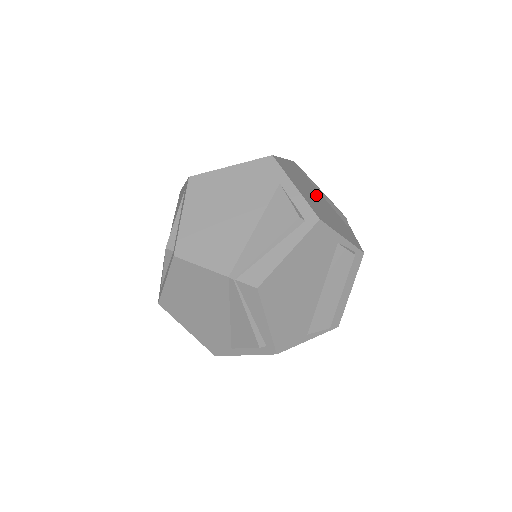
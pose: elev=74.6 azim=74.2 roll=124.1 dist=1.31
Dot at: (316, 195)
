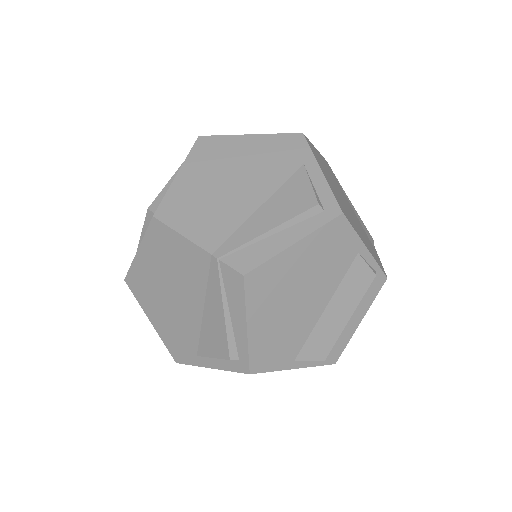
Dot at: (344, 198)
